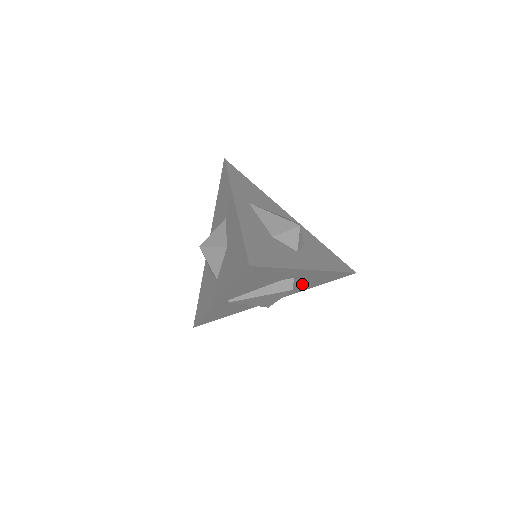
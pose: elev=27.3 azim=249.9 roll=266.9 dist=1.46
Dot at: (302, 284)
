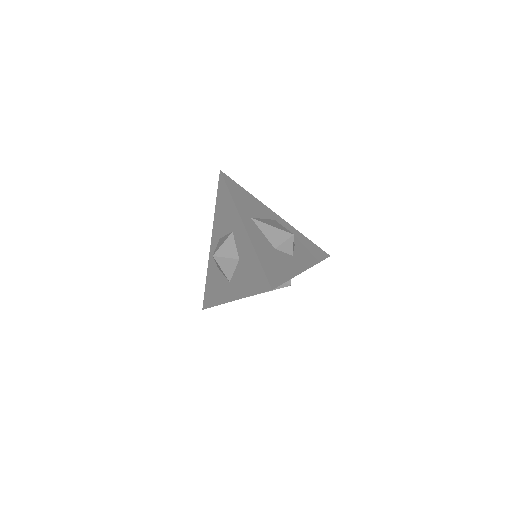
Dot at: occluded
